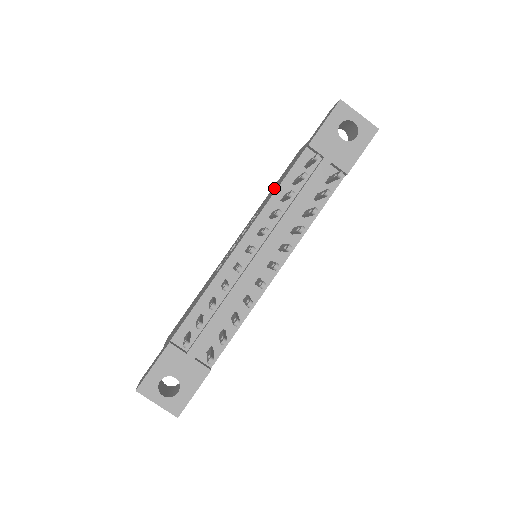
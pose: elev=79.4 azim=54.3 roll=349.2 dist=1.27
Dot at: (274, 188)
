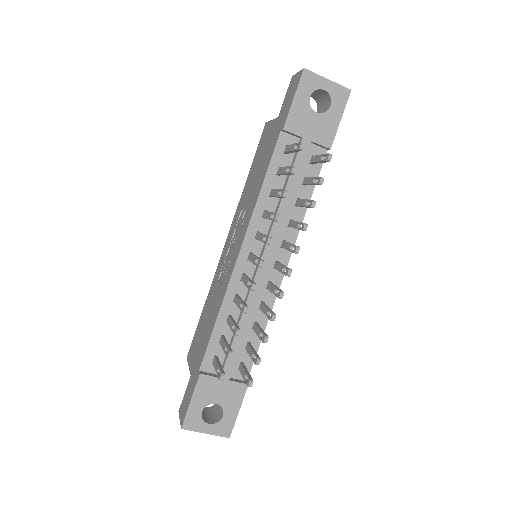
Dot at: (253, 179)
